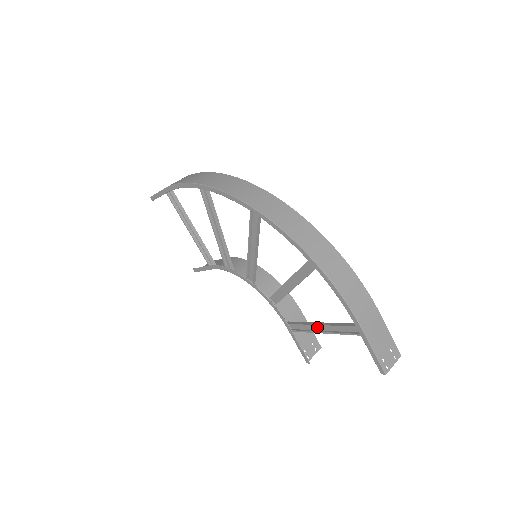
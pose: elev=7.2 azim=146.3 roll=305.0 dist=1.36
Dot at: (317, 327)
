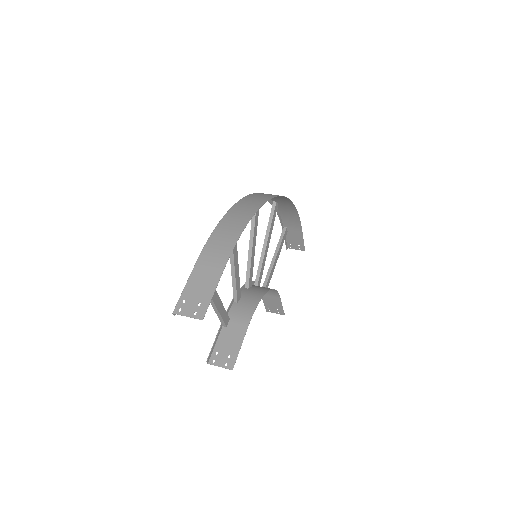
Dot at: (218, 303)
